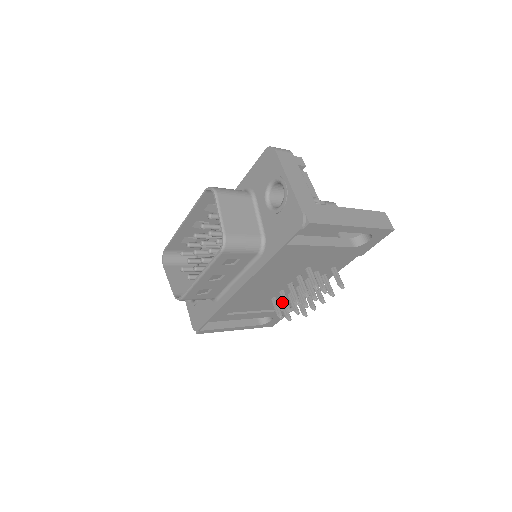
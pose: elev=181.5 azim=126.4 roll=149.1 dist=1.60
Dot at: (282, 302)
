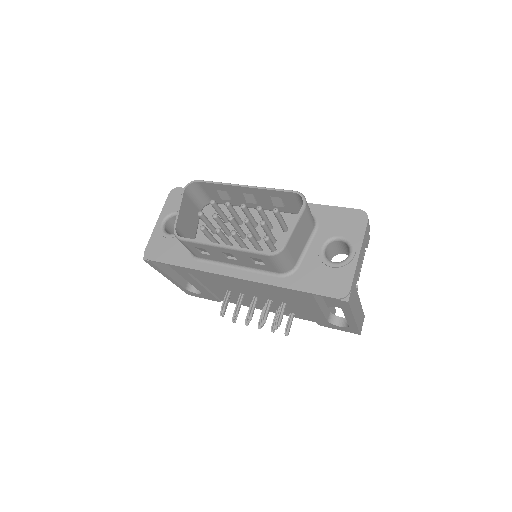
Dot at: occluded
